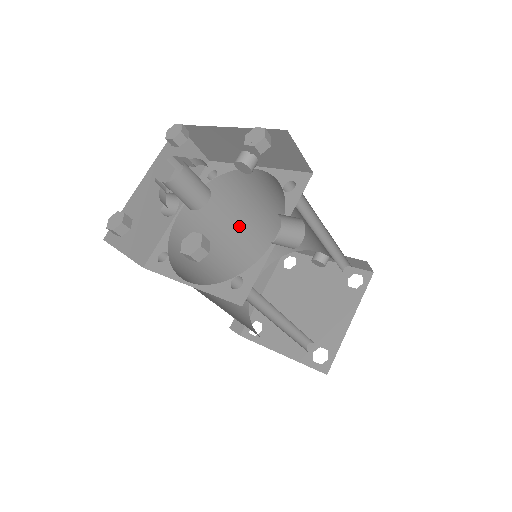
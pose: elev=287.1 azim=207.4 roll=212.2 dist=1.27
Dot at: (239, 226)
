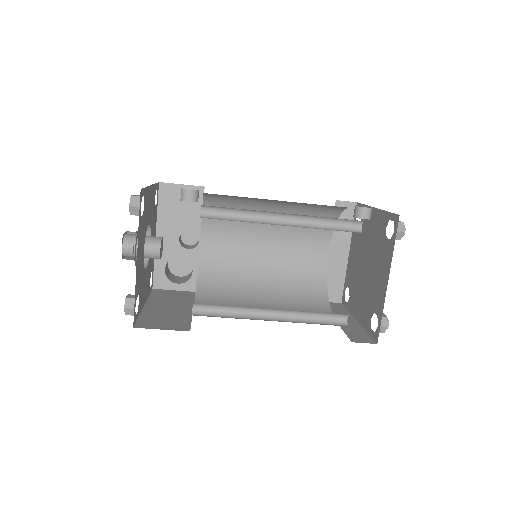
Dot at: occluded
